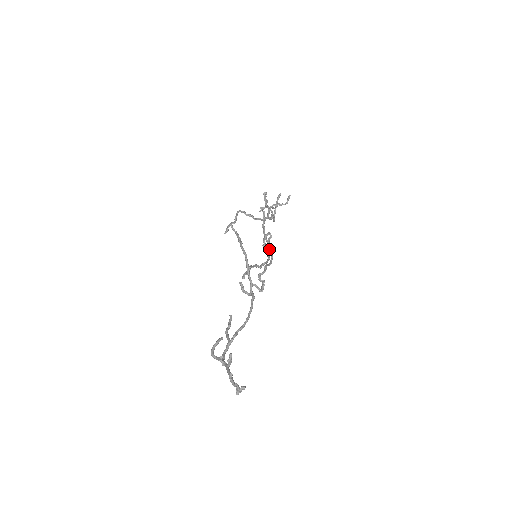
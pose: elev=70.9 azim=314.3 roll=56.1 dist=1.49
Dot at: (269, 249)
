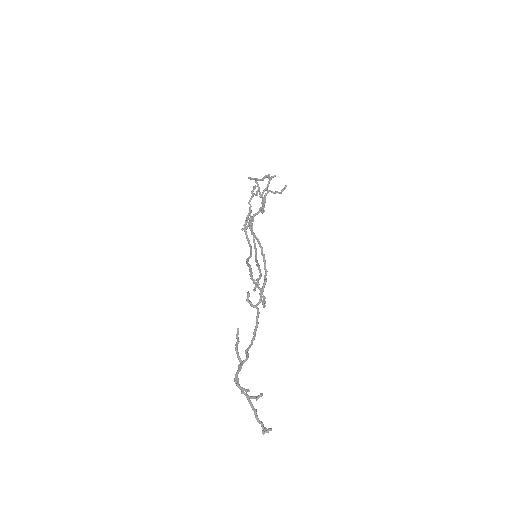
Dot at: occluded
